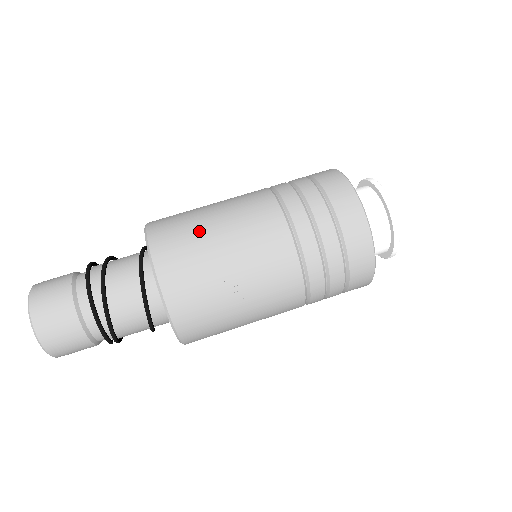
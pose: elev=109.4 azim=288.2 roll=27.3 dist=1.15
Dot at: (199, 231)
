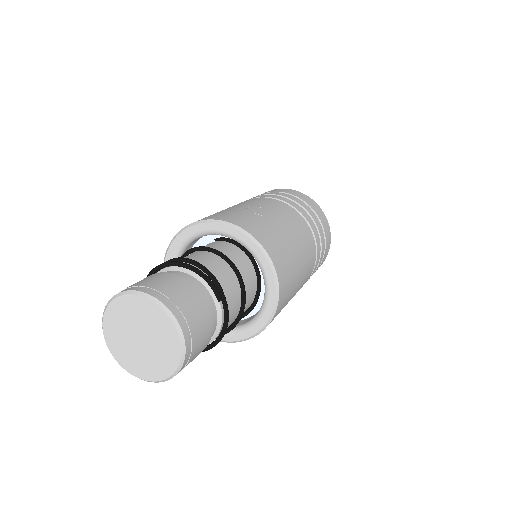
Dot at: occluded
